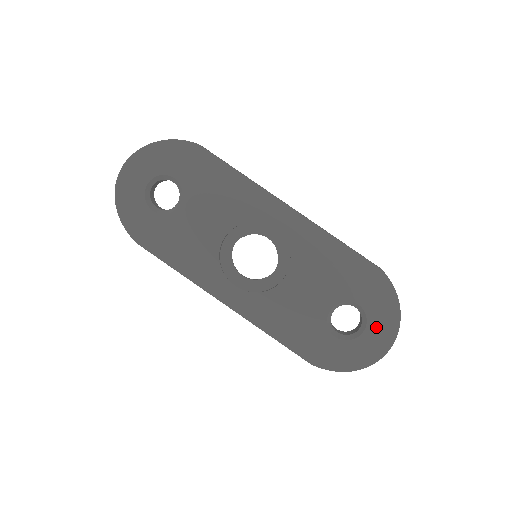
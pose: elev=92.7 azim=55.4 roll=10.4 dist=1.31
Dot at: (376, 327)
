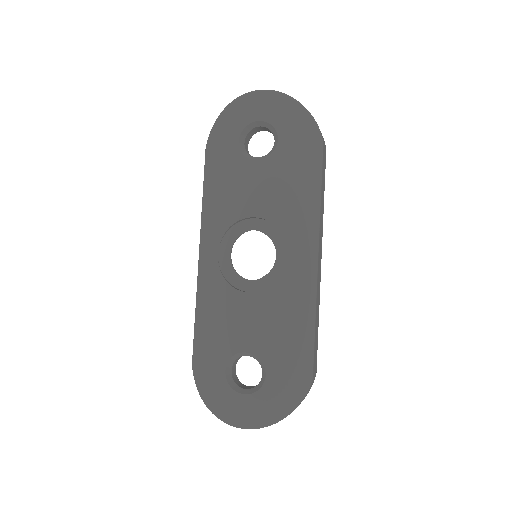
Dot at: (255, 404)
